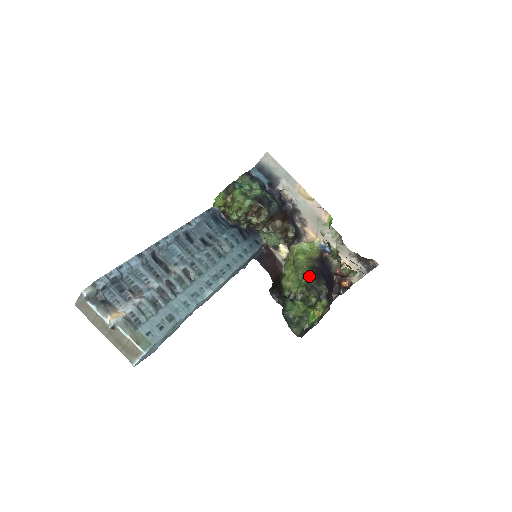
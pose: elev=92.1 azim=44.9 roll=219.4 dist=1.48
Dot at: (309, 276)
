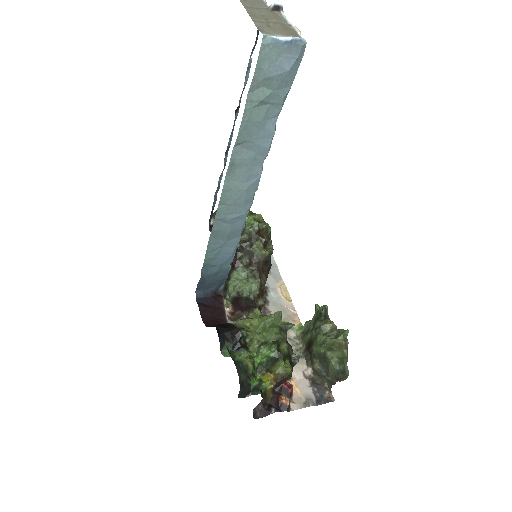
Dot at: occluded
